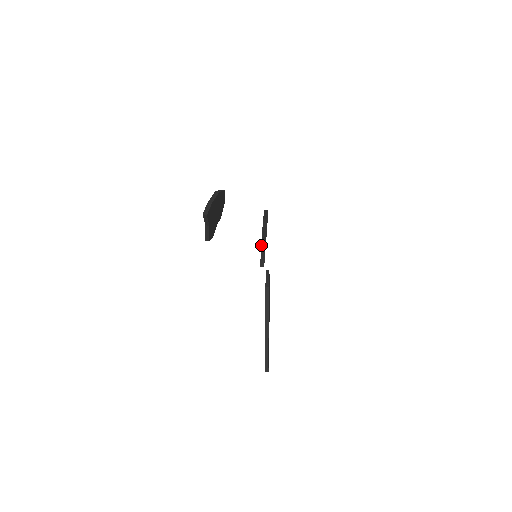
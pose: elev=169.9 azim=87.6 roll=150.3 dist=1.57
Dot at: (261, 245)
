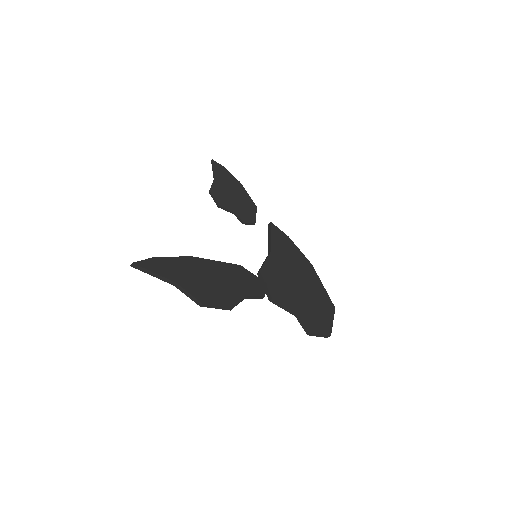
Dot at: (268, 252)
